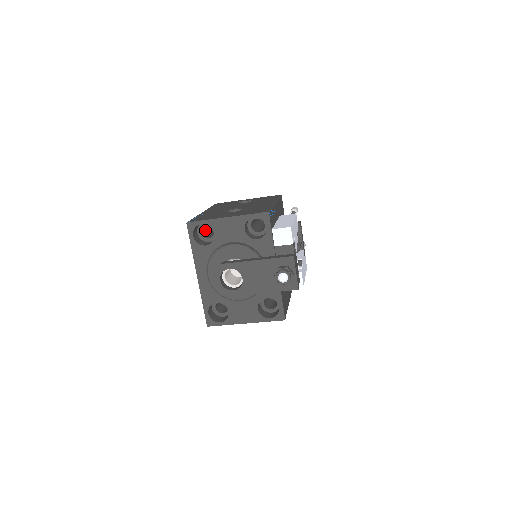
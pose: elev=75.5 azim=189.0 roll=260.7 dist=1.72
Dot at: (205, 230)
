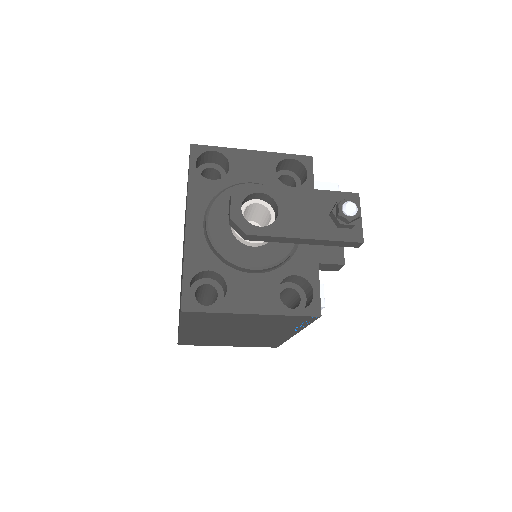
Dot at: occluded
